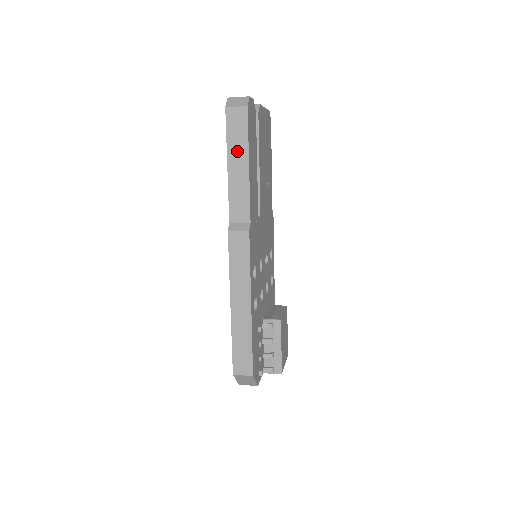
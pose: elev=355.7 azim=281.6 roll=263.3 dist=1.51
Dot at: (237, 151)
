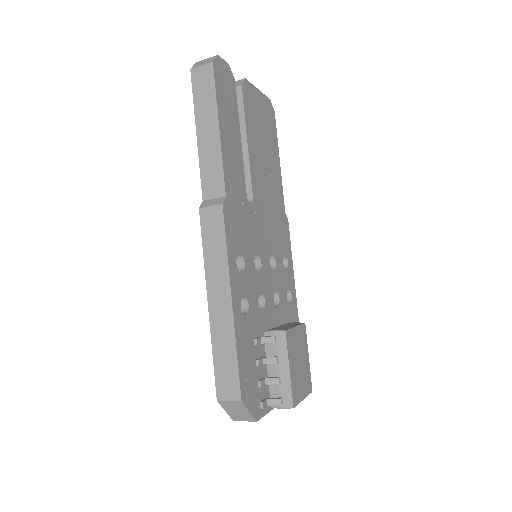
Dot at: (205, 114)
